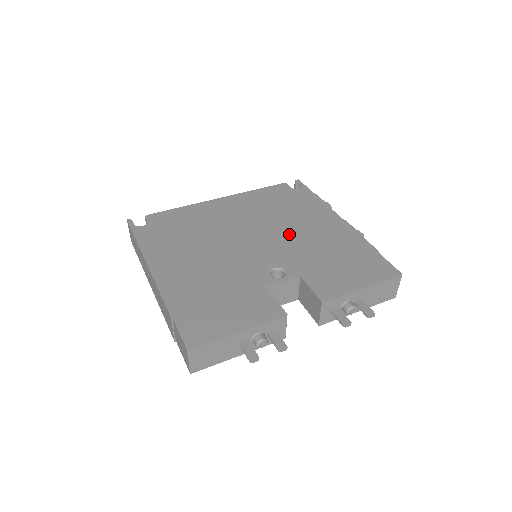
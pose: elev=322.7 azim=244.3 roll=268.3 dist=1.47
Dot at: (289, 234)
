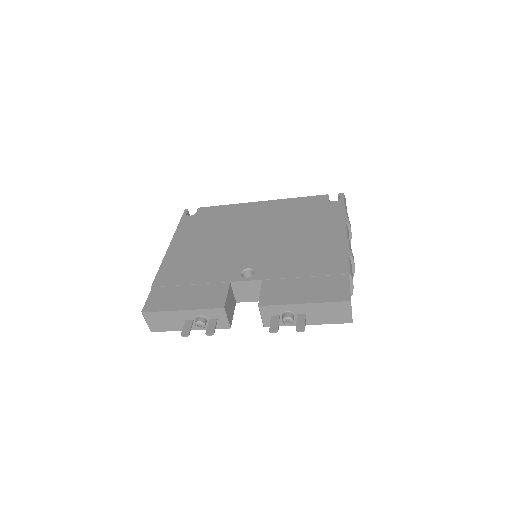
Dot at: (287, 242)
